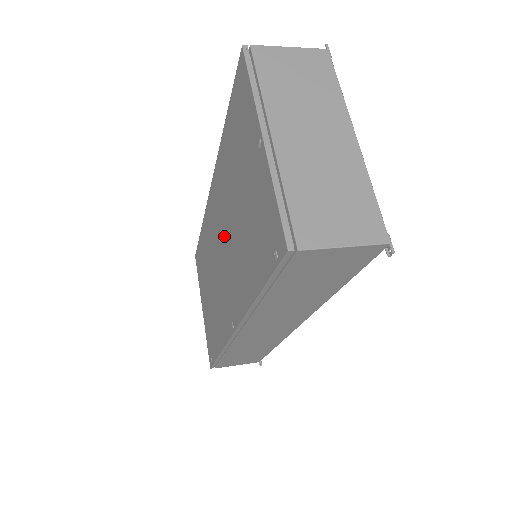
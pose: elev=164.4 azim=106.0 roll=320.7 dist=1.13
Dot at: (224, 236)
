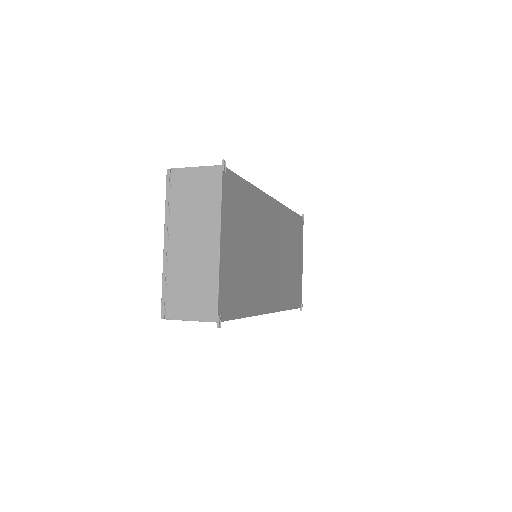
Dot at: occluded
